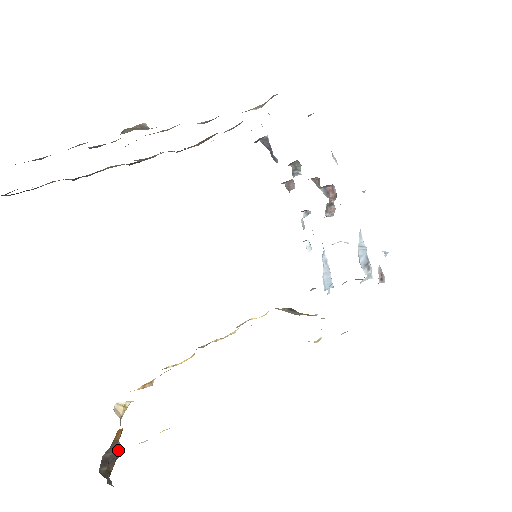
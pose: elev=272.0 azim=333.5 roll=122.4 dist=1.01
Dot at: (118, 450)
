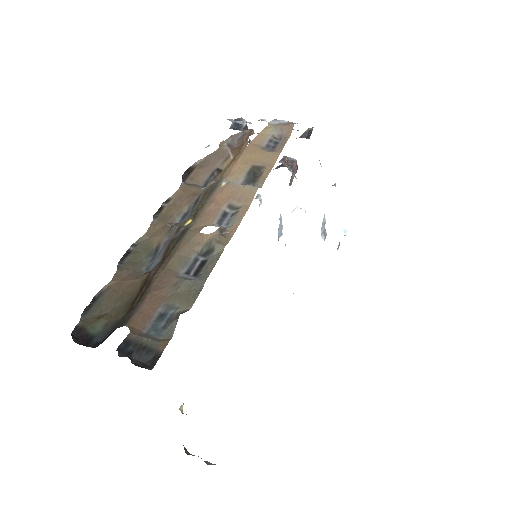
Dot at: occluded
